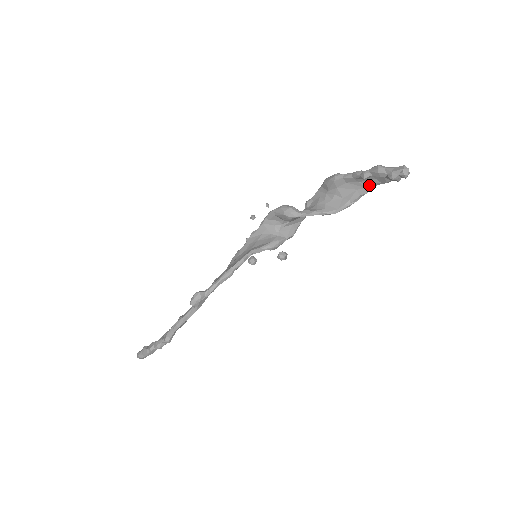
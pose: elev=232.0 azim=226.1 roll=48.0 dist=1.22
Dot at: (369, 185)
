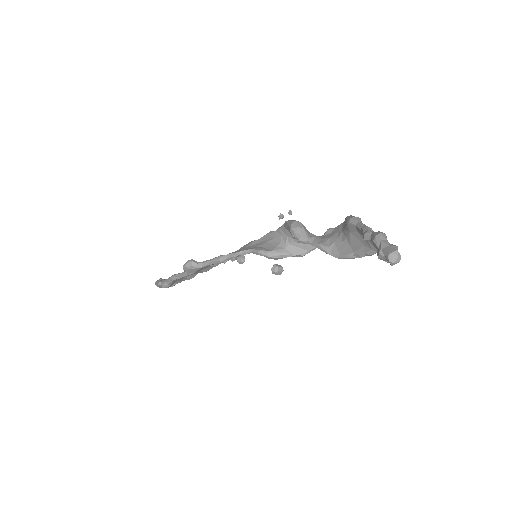
Dot at: (375, 248)
